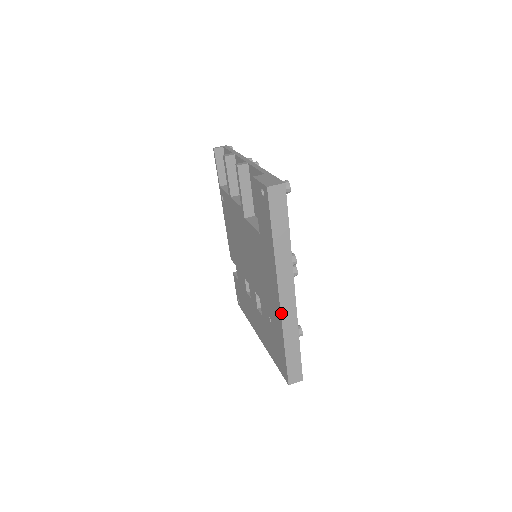
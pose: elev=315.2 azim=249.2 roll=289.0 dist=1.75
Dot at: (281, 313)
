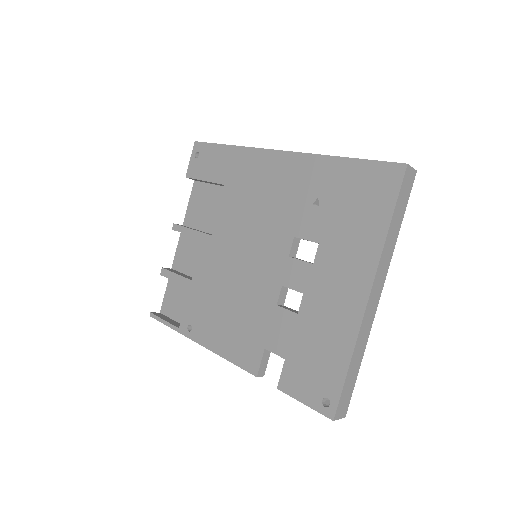
Dot at: (297, 153)
